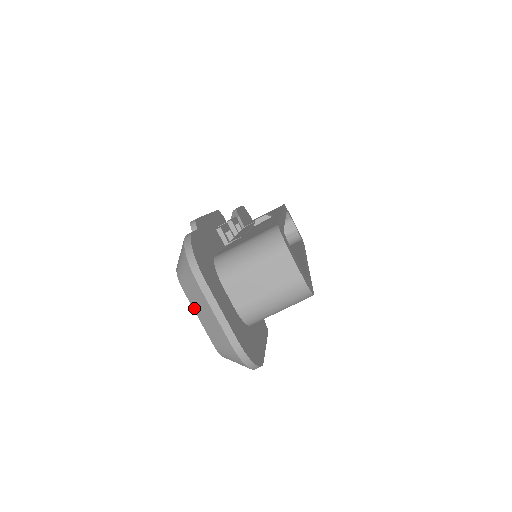
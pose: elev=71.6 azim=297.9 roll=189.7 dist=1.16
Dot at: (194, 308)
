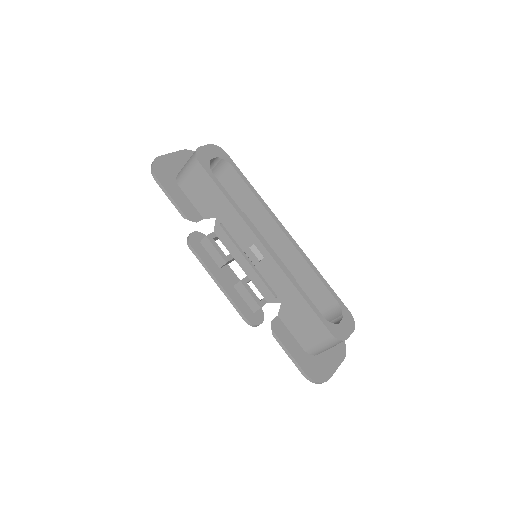
Dot at: occluded
